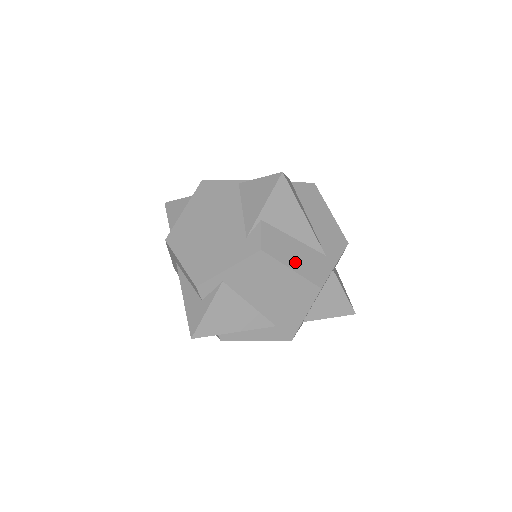
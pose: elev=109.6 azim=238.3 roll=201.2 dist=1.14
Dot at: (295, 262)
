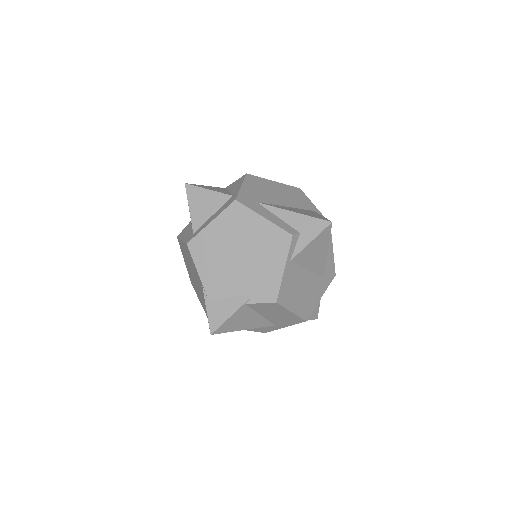
Dot at: occluded
